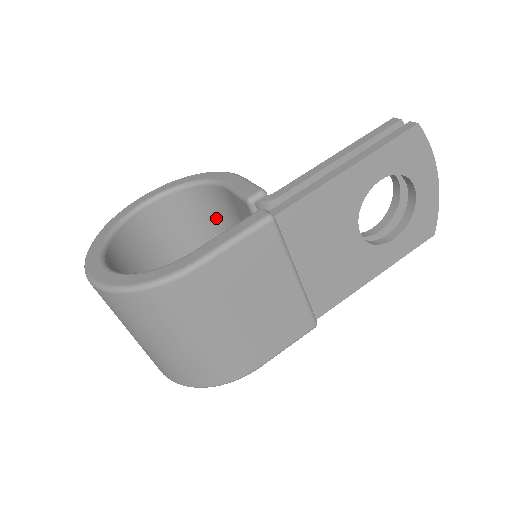
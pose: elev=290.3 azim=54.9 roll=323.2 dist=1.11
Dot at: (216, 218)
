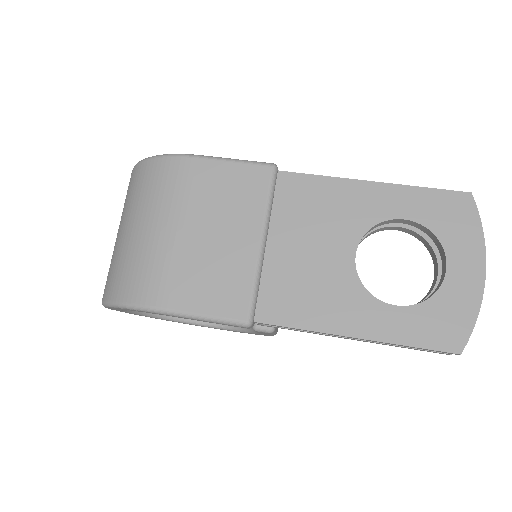
Dot at: occluded
